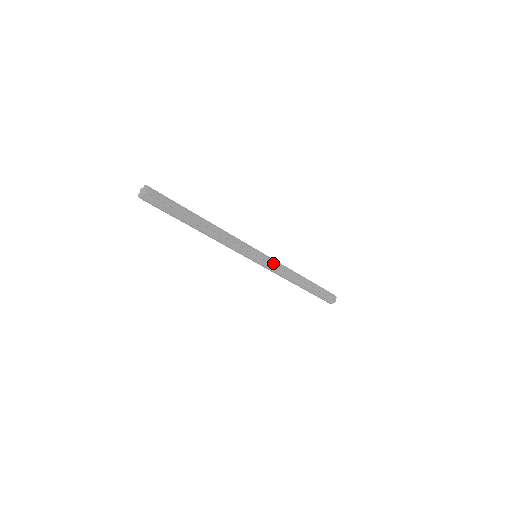
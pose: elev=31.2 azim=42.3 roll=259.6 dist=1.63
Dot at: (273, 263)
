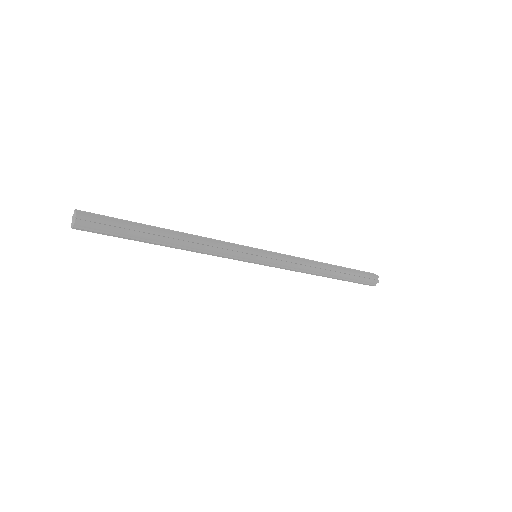
Dot at: (281, 258)
